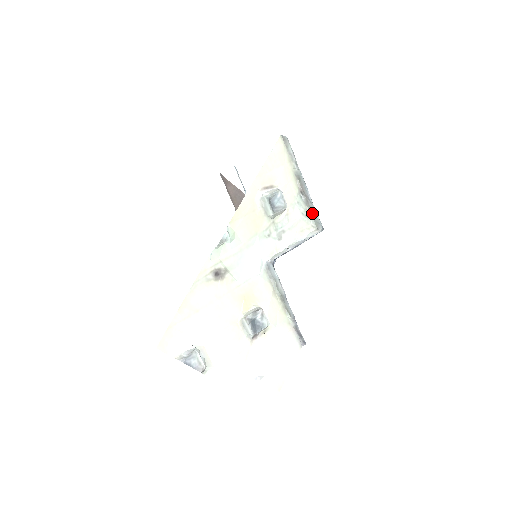
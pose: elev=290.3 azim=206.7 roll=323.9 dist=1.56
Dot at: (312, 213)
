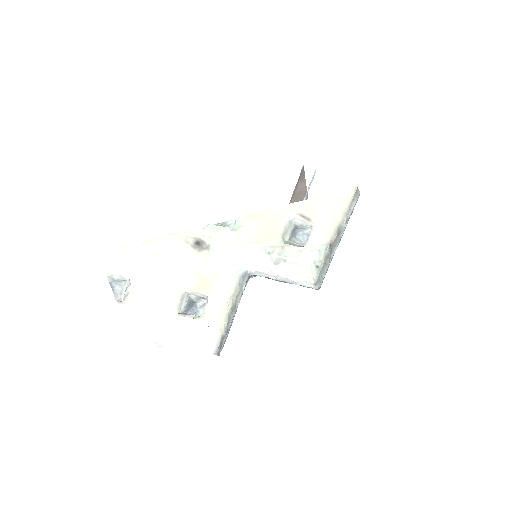
Dot at: (323, 269)
